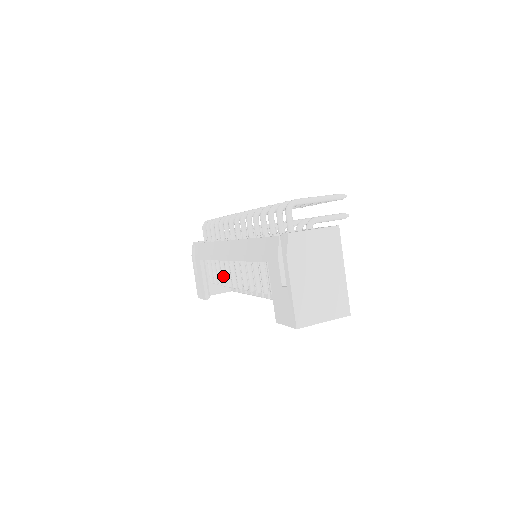
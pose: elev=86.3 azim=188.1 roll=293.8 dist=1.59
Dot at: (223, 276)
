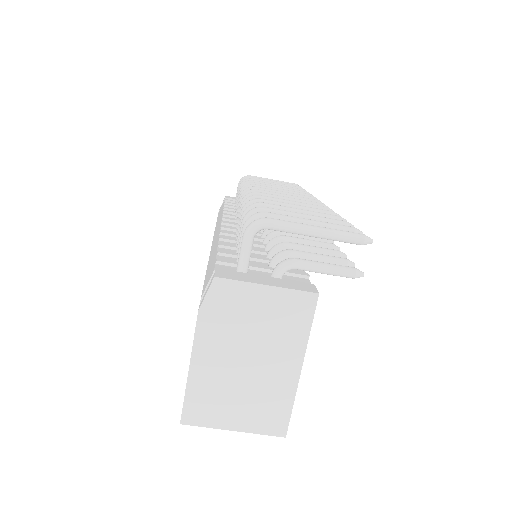
Dot at: occluded
